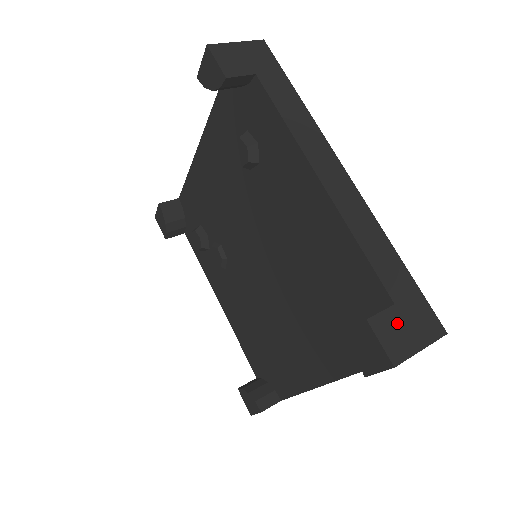
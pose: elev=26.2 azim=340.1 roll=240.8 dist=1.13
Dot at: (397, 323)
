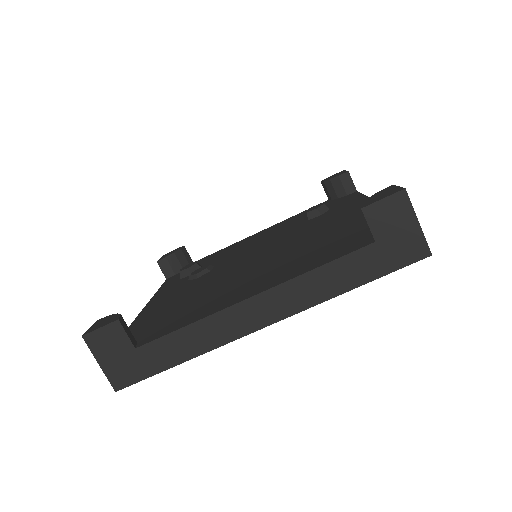
Dot at: occluded
